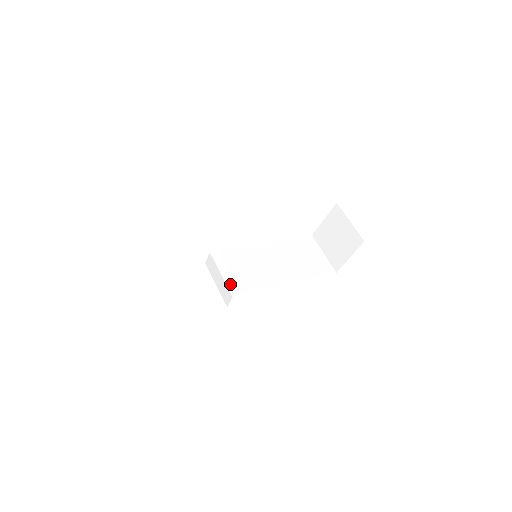
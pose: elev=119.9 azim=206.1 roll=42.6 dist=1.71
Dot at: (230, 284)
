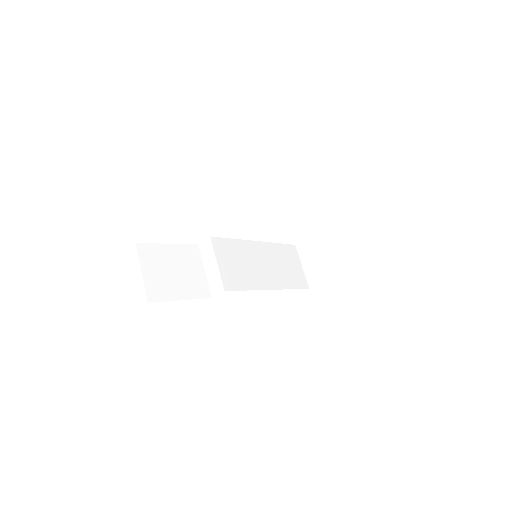
Dot at: (224, 276)
